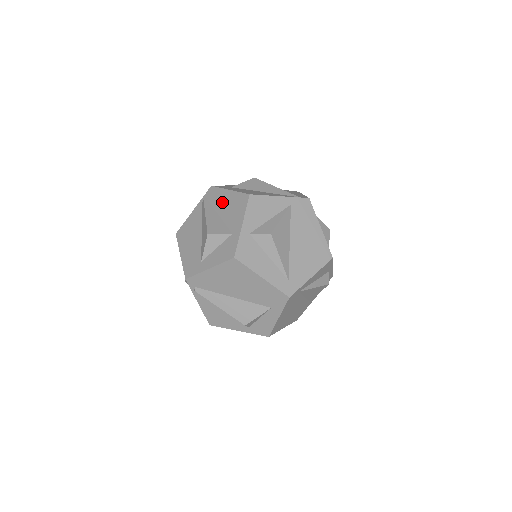
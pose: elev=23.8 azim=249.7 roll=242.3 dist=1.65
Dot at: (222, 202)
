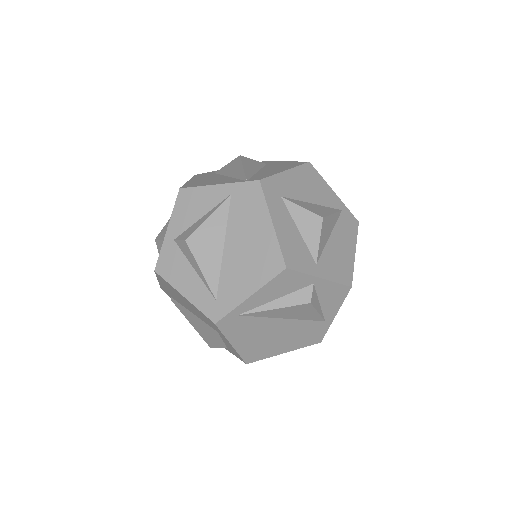
Dot at: occluded
